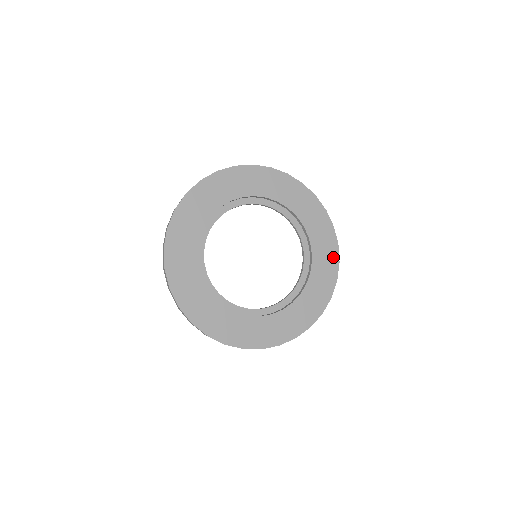
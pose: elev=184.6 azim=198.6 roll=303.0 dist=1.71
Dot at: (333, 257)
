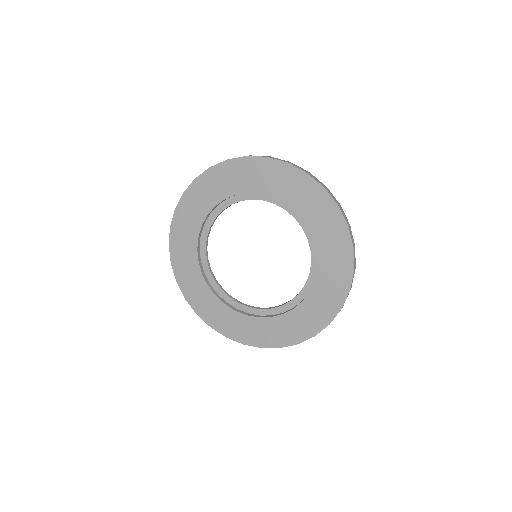
Dot at: (314, 190)
